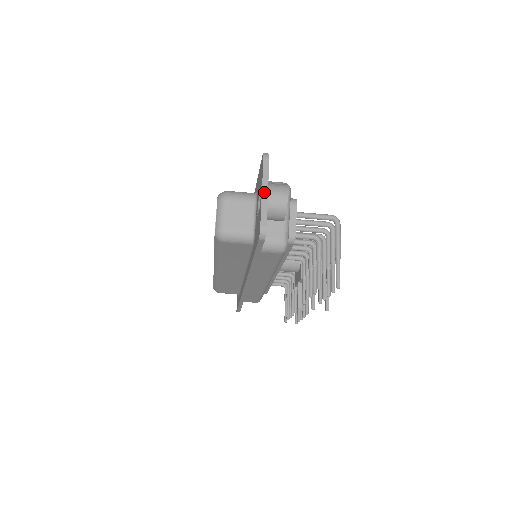
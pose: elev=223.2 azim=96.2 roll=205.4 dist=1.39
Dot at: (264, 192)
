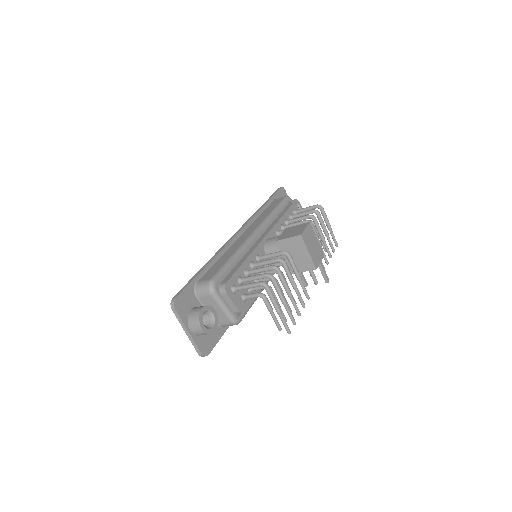
Dot at: (187, 333)
